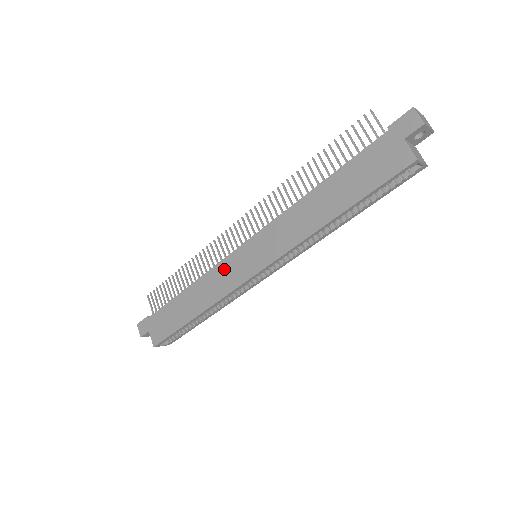
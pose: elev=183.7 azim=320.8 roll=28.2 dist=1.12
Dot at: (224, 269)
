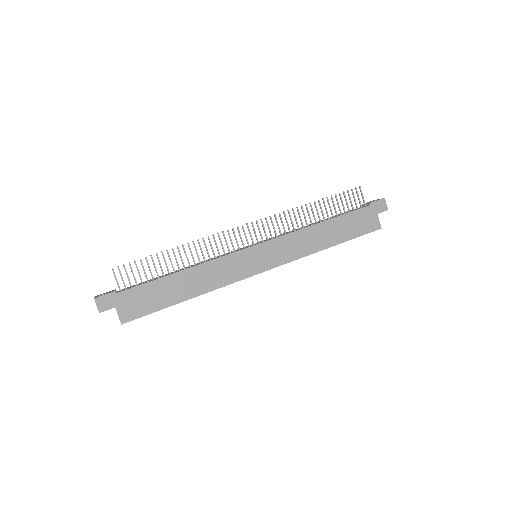
Dot at: (231, 262)
